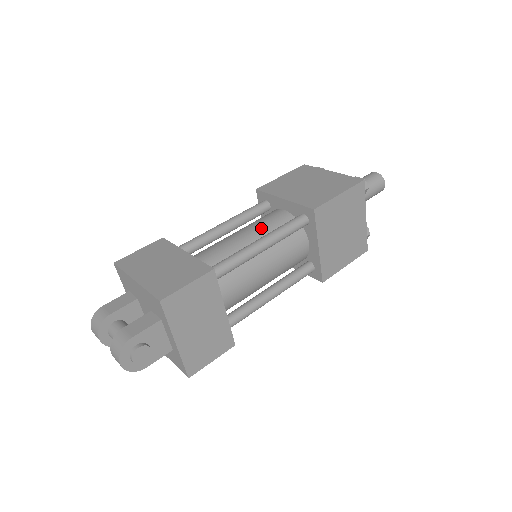
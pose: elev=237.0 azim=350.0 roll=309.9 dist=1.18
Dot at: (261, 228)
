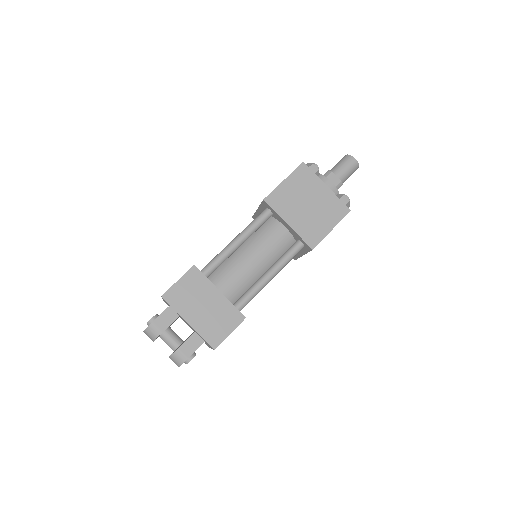
Dot at: (268, 251)
